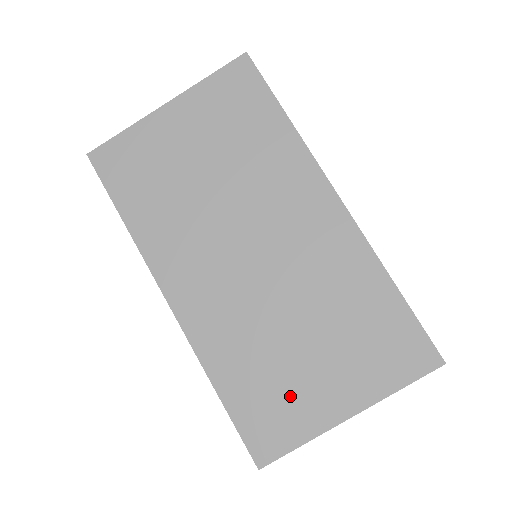
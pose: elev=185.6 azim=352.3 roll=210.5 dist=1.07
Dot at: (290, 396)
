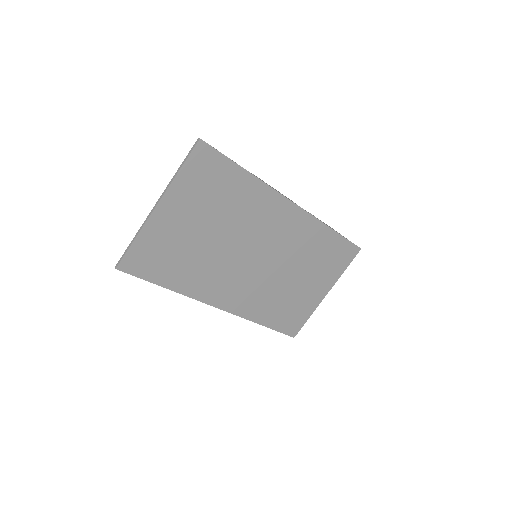
Dot at: (298, 304)
